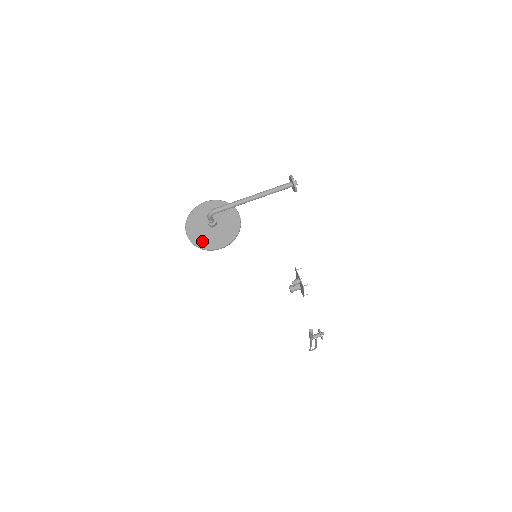
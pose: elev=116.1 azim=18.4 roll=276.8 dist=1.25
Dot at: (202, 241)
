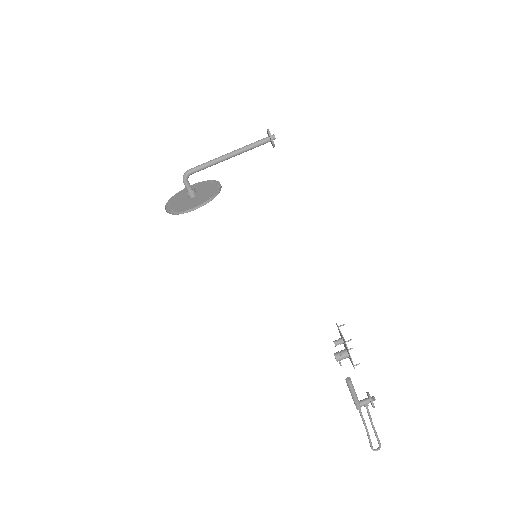
Dot at: (177, 208)
